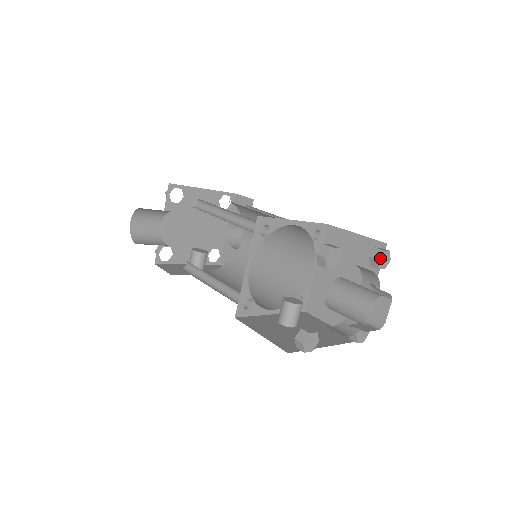
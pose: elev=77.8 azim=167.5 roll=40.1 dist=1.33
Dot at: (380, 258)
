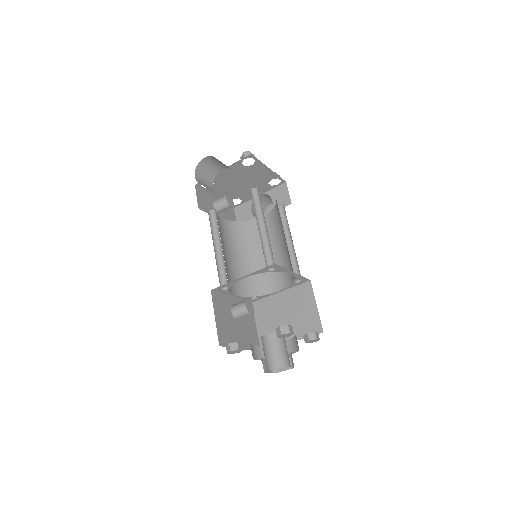
Dot at: (311, 340)
